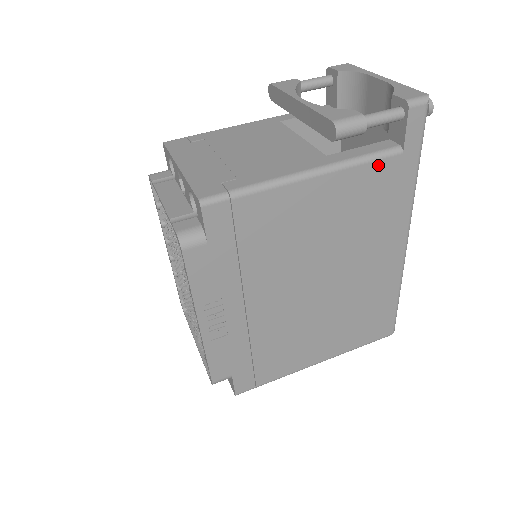
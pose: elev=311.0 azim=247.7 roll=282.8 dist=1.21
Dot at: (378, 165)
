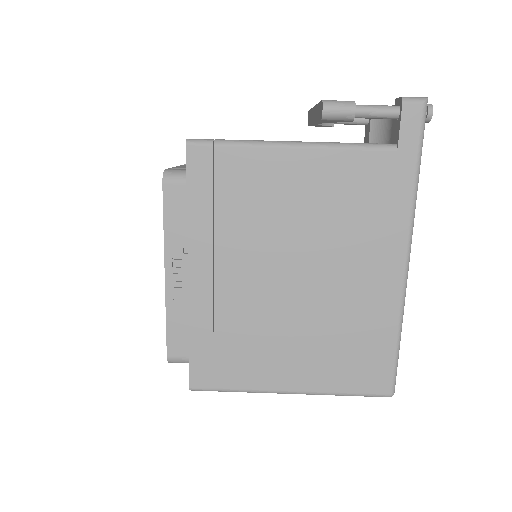
Dot at: (368, 156)
